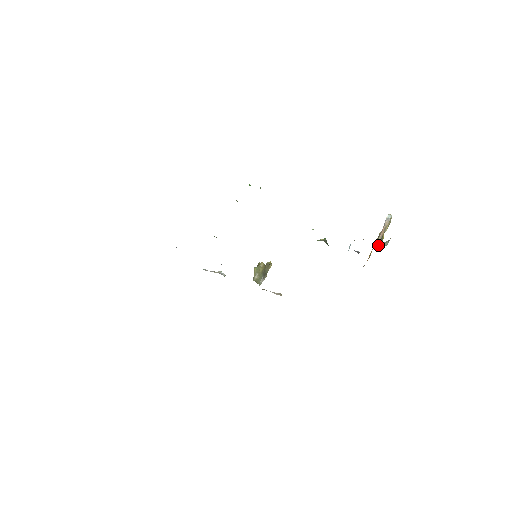
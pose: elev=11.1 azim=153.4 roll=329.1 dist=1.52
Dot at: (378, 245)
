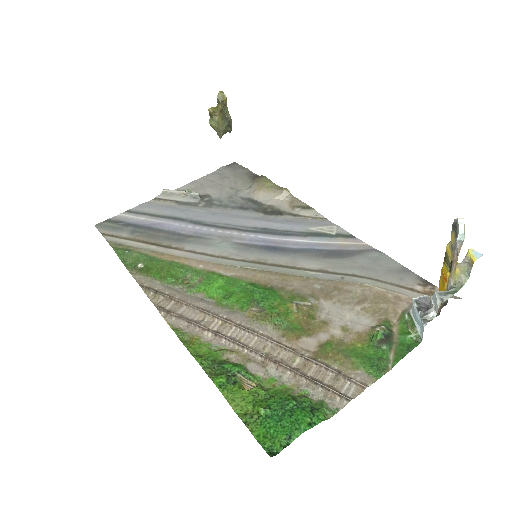
Dot at: (455, 286)
